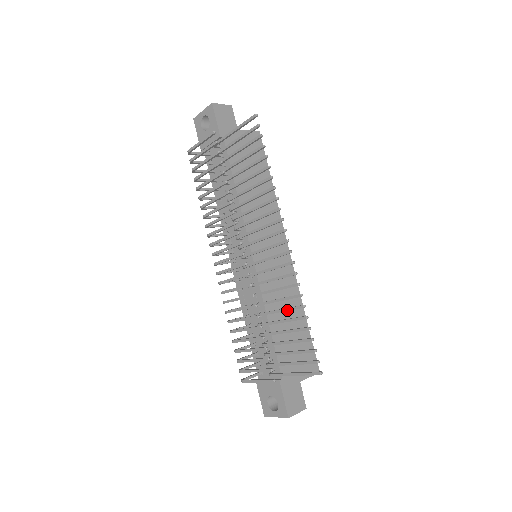
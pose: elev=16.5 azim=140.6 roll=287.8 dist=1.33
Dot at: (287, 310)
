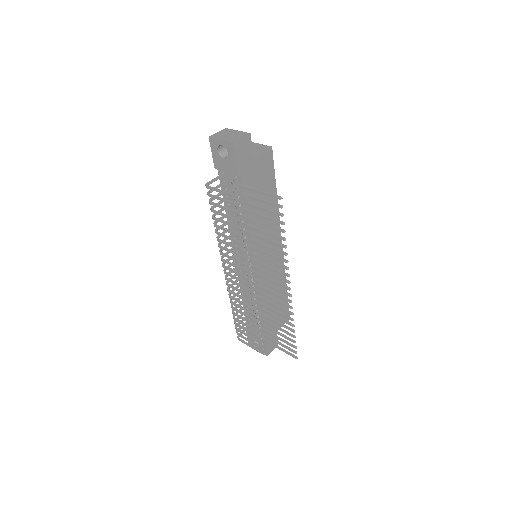
Dot at: occluded
